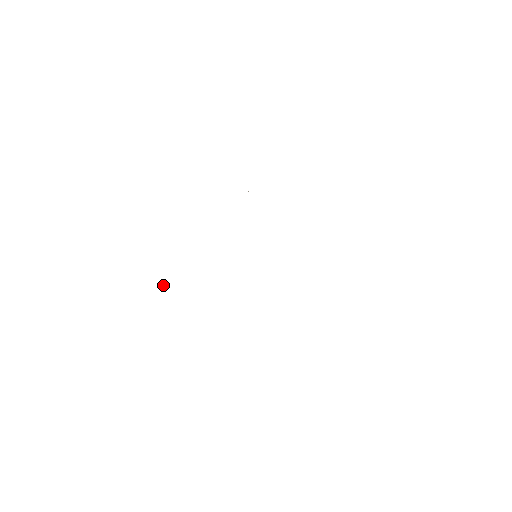
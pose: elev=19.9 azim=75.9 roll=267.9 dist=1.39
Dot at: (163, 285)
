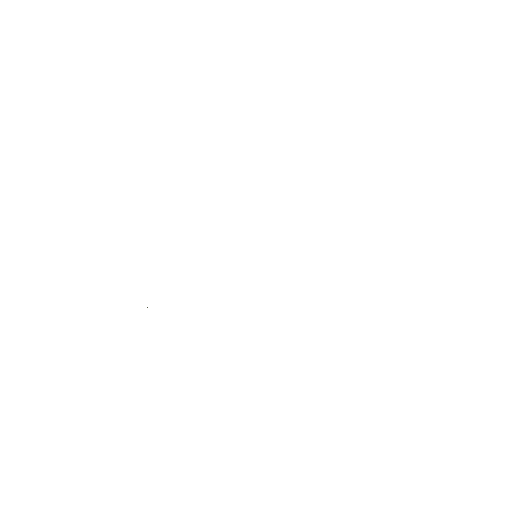
Dot at: occluded
